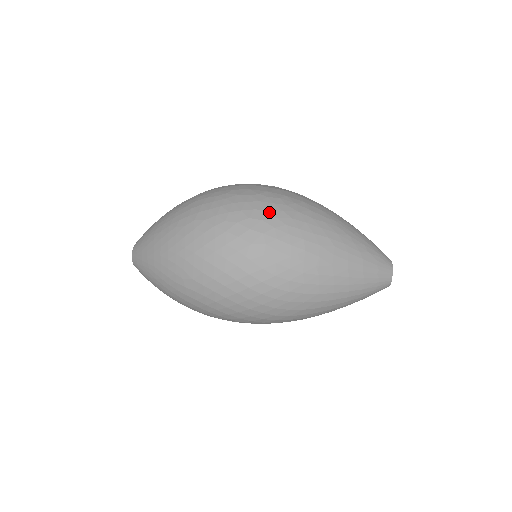
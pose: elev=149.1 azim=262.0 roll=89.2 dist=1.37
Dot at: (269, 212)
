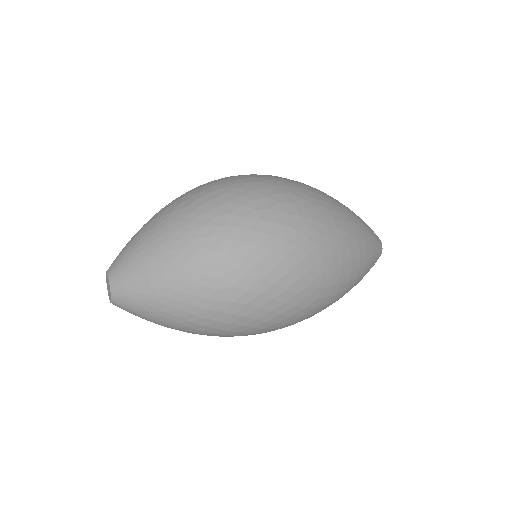
Dot at: (293, 194)
